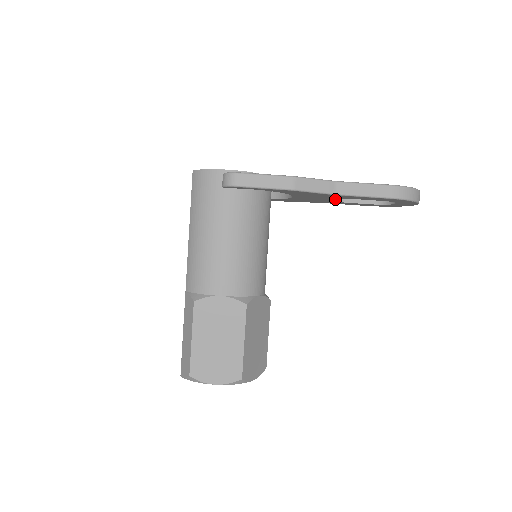
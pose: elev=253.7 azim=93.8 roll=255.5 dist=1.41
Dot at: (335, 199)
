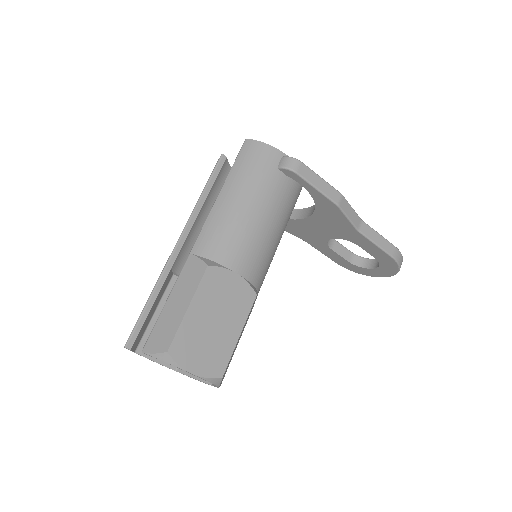
Dot at: (328, 241)
